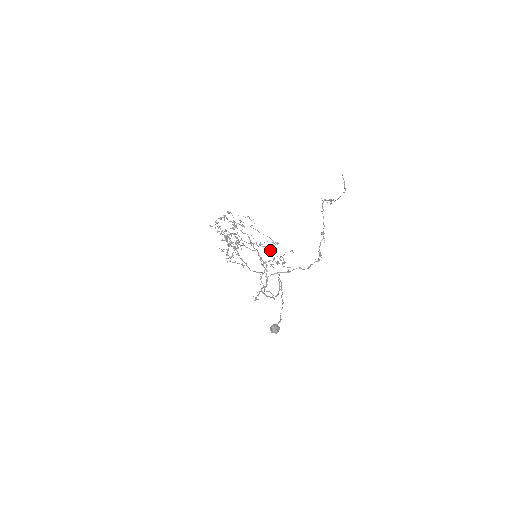
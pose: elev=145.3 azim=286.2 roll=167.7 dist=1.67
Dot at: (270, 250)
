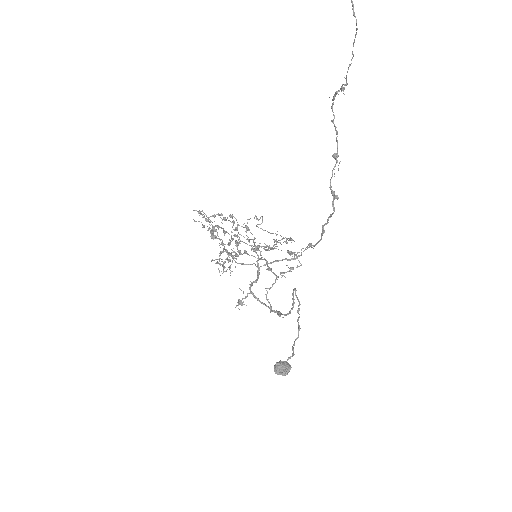
Dot at: occluded
